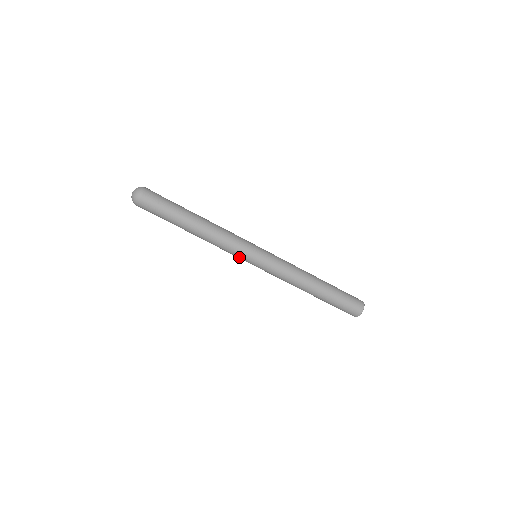
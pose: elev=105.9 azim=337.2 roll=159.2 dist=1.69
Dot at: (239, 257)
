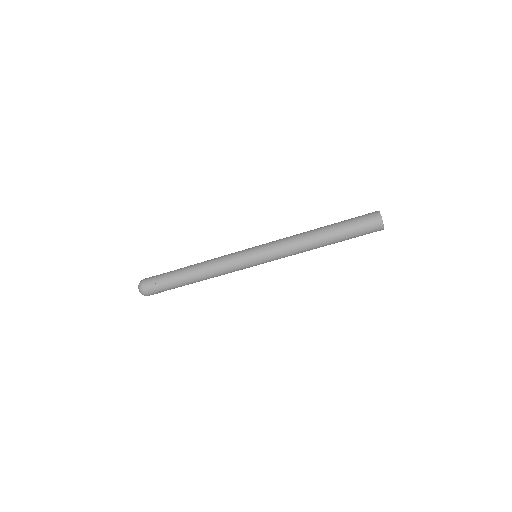
Dot at: occluded
